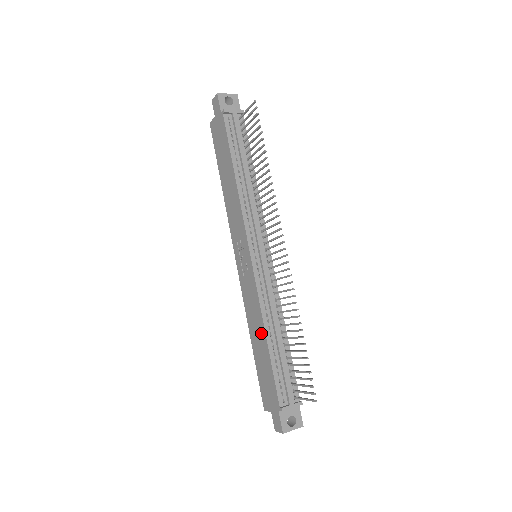
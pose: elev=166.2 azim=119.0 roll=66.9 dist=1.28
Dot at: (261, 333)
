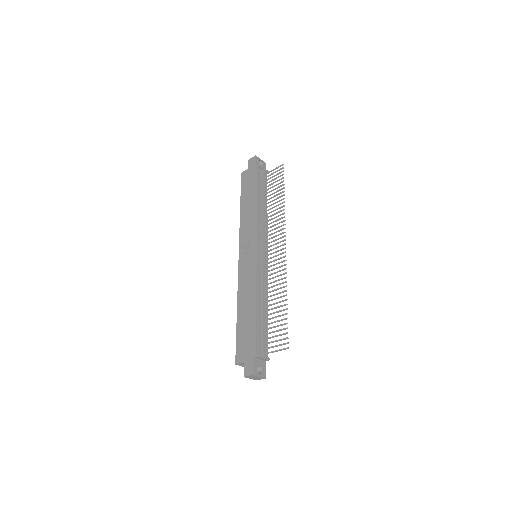
Dot at: (251, 302)
